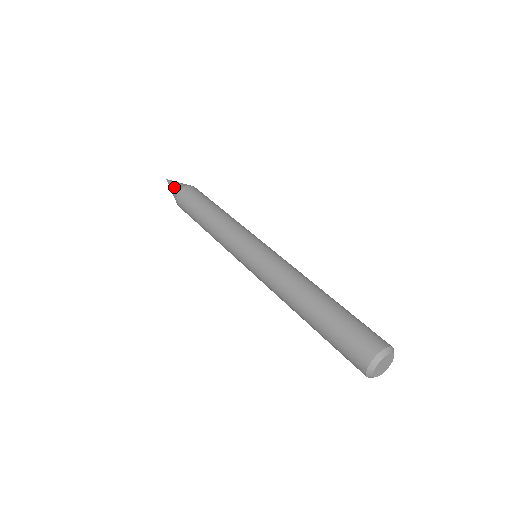
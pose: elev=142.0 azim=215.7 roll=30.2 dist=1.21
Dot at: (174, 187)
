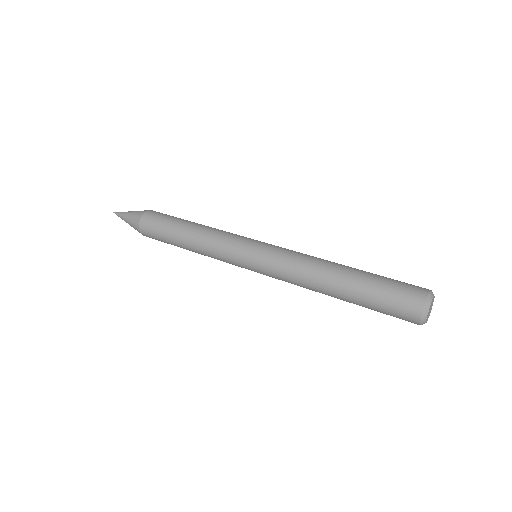
Dot at: (130, 222)
